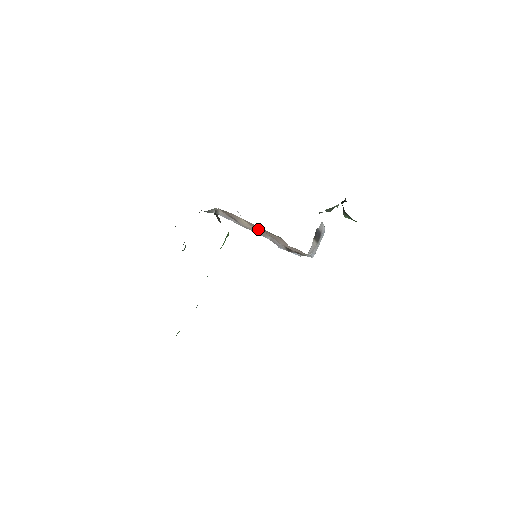
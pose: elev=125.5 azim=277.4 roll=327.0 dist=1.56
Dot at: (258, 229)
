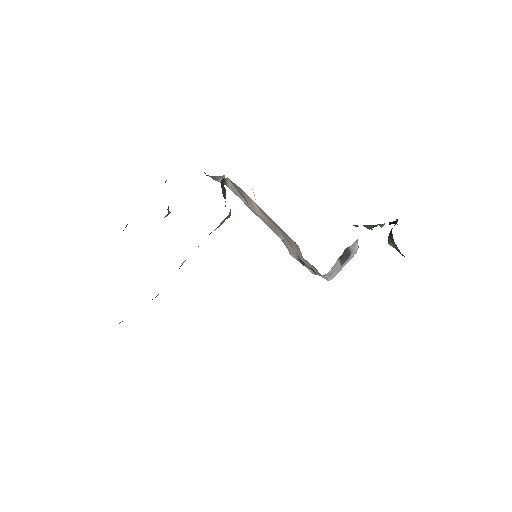
Dot at: (271, 222)
